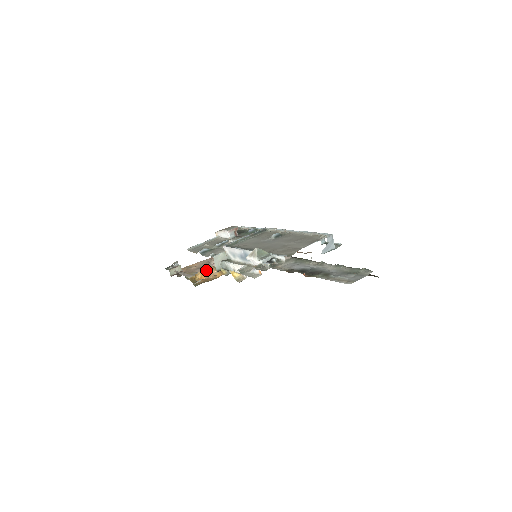
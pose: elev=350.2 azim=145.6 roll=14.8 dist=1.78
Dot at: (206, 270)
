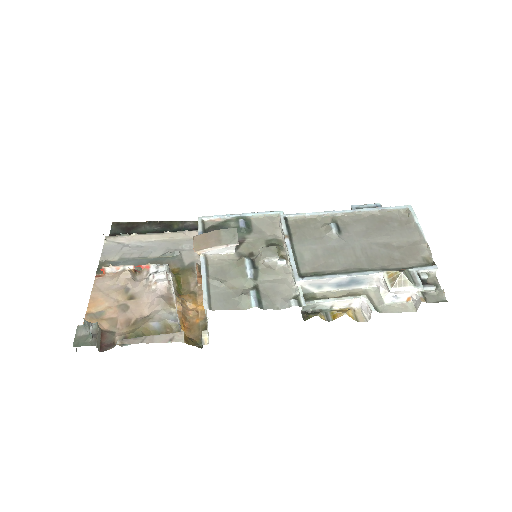
Dot at: (177, 311)
